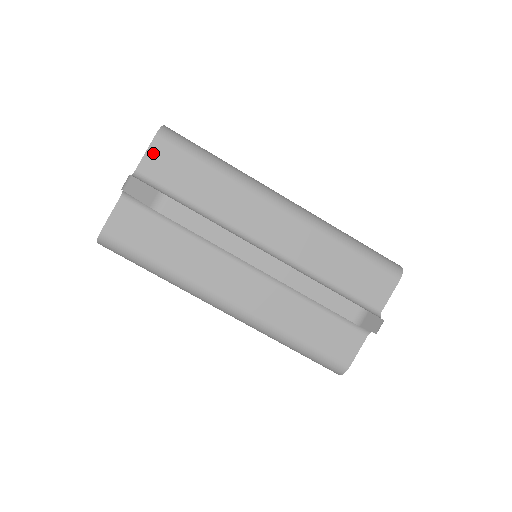
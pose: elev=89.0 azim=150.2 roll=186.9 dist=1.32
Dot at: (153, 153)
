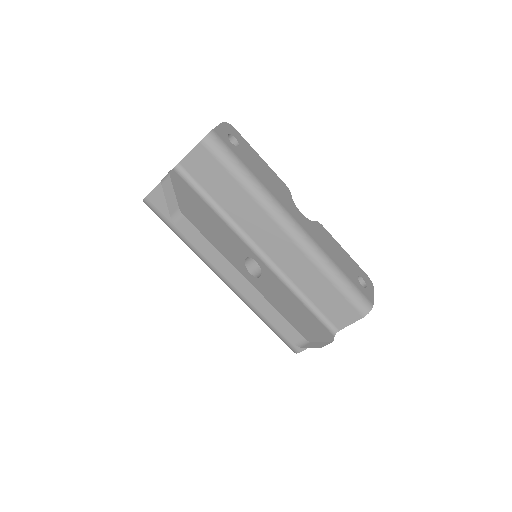
Dot at: (195, 155)
